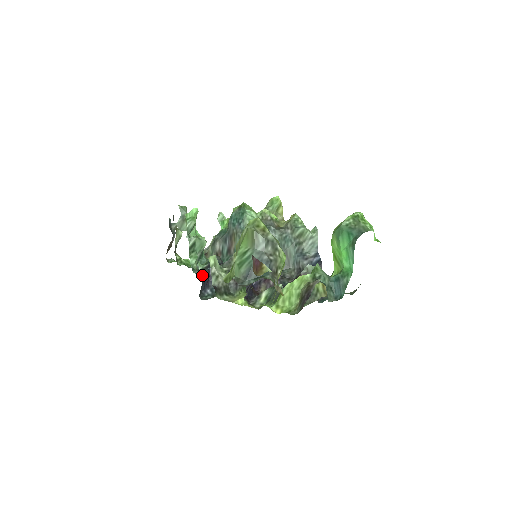
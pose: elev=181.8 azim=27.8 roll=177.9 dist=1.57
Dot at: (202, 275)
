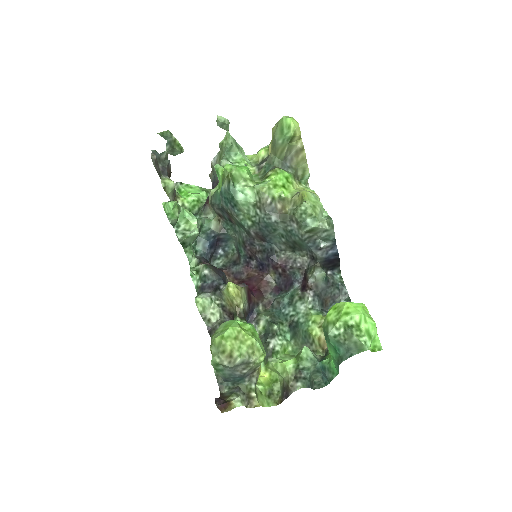
Dot at: (207, 247)
